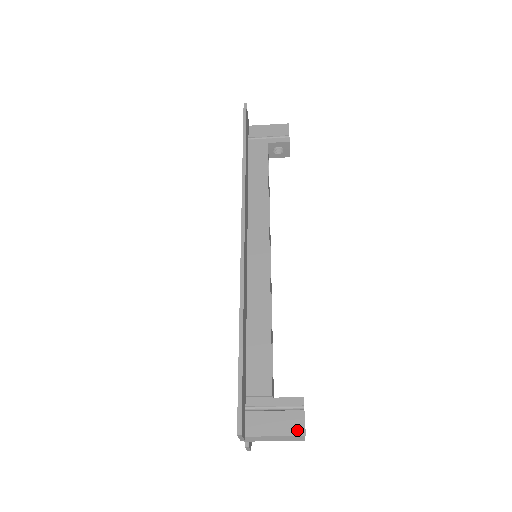
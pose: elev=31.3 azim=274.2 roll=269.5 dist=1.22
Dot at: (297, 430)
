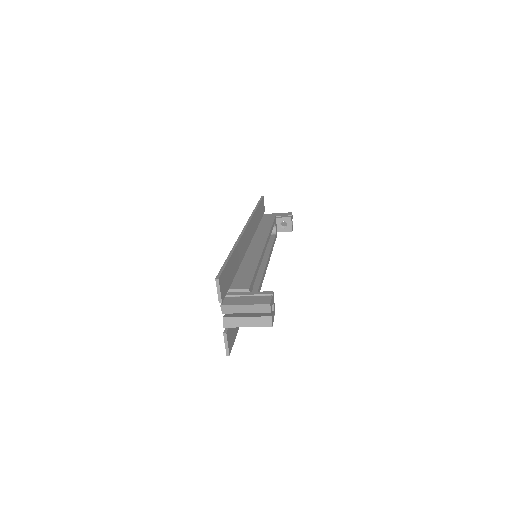
Dot at: (264, 302)
